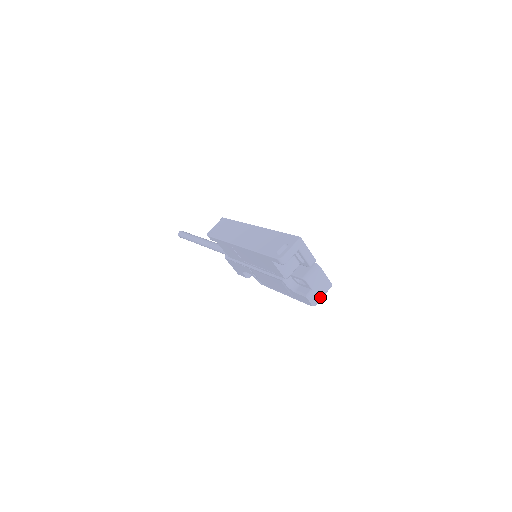
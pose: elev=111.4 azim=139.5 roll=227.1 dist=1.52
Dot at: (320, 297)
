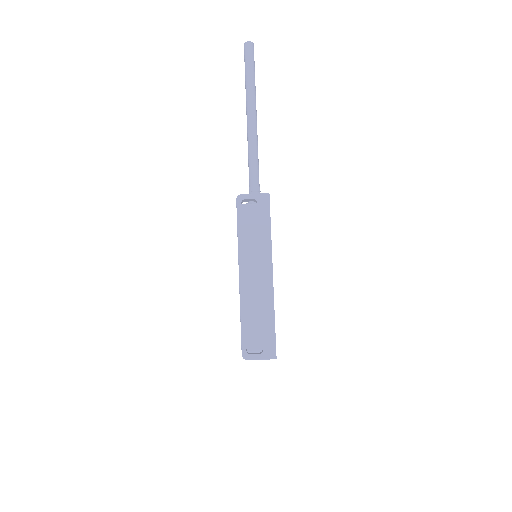
Dot at: occluded
